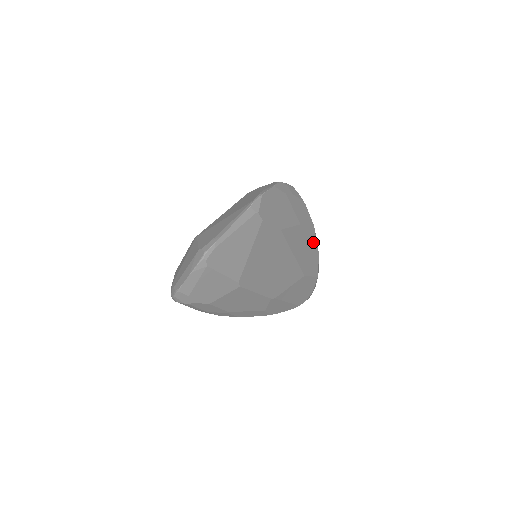
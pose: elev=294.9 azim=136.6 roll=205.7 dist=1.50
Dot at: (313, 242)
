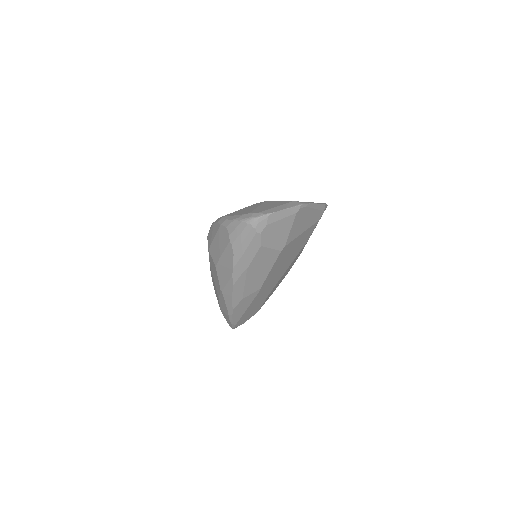
Dot at: occluded
